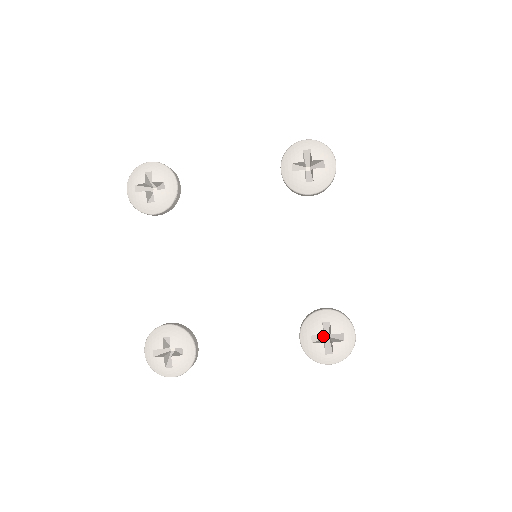
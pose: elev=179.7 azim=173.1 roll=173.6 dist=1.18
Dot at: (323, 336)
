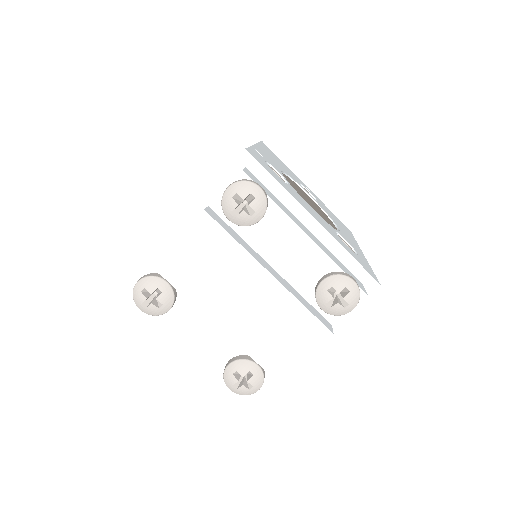
Dot at: occluded
